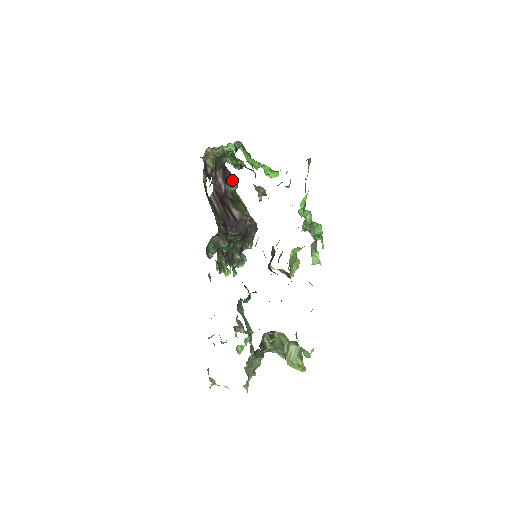
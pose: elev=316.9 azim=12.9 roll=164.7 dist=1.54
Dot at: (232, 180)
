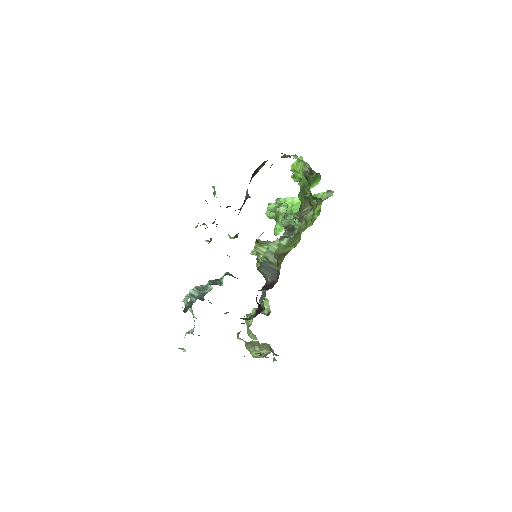
Dot at: occluded
